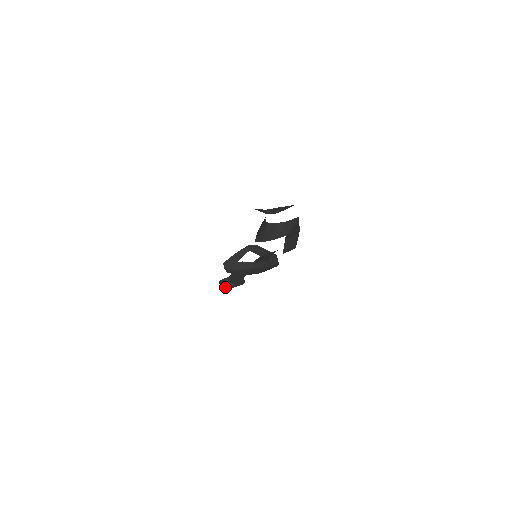
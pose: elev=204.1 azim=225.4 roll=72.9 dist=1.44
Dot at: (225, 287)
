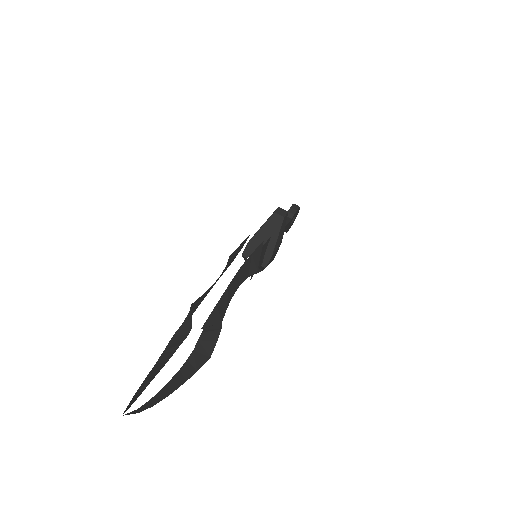
Dot at: (292, 224)
